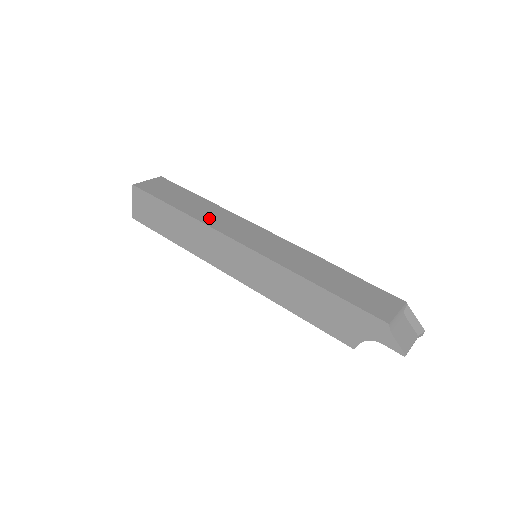
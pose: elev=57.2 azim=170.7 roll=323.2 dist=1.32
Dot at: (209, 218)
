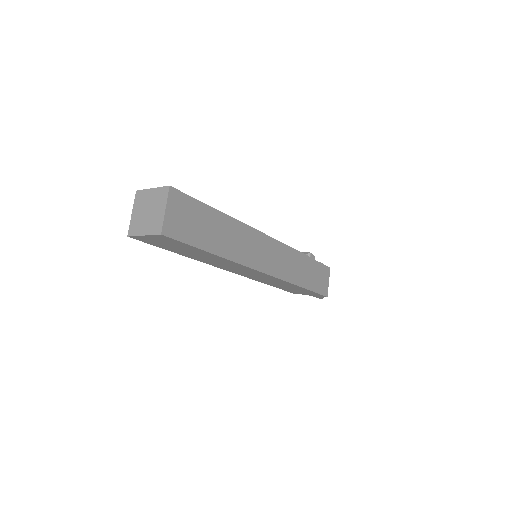
Dot at: (239, 251)
